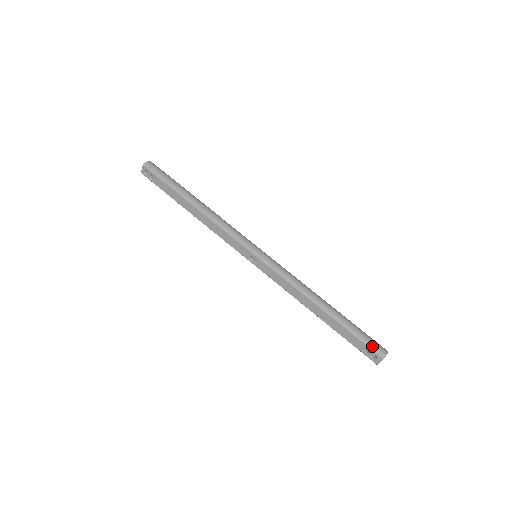
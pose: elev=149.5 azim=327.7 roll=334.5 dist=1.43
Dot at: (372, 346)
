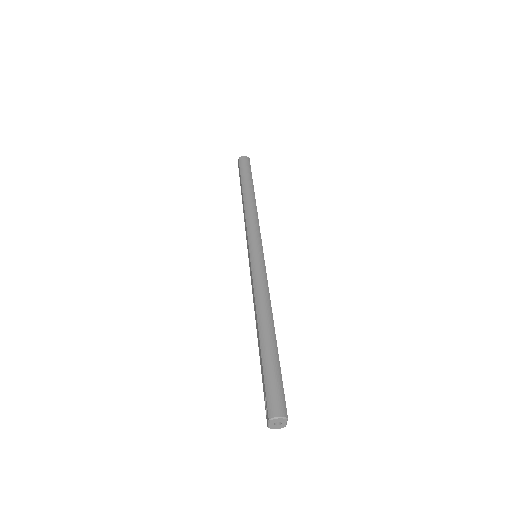
Dot at: (270, 396)
